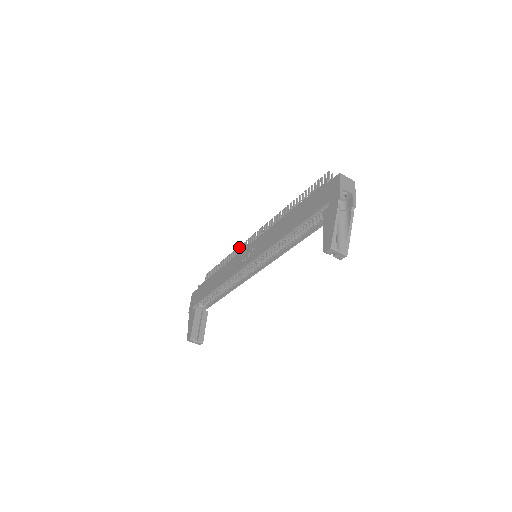
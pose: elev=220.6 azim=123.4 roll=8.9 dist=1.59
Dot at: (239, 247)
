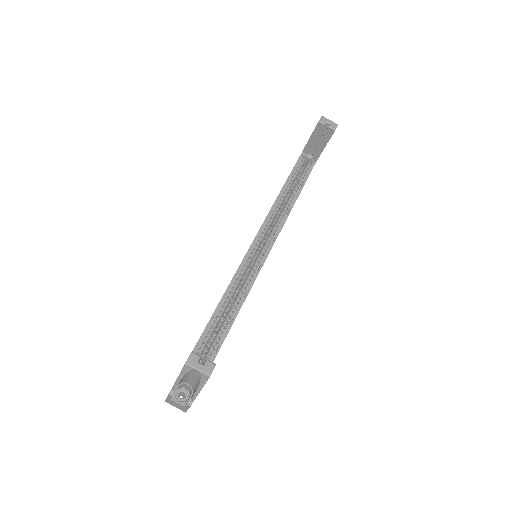
Dot at: occluded
